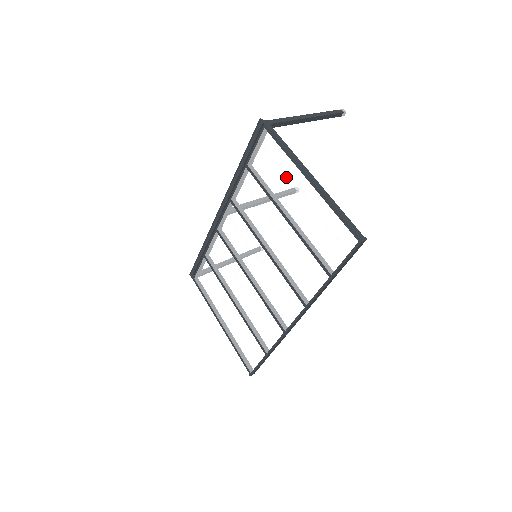
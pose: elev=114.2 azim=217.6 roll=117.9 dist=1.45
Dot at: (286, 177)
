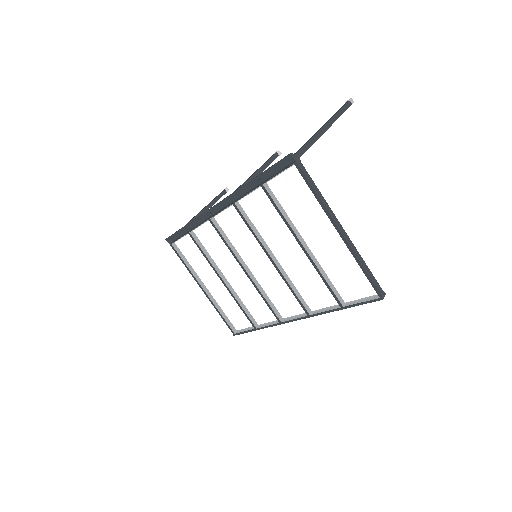
Dot at: (312, 218)
